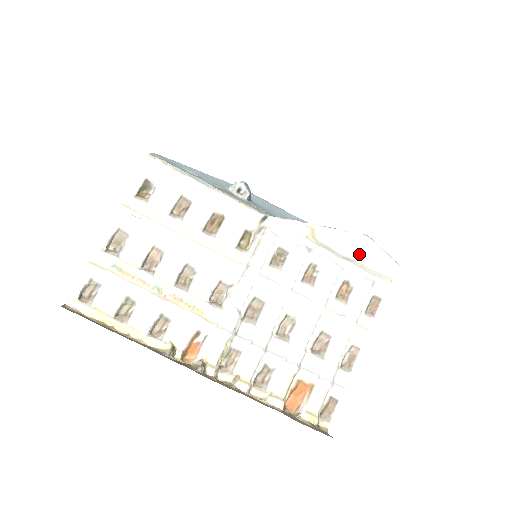
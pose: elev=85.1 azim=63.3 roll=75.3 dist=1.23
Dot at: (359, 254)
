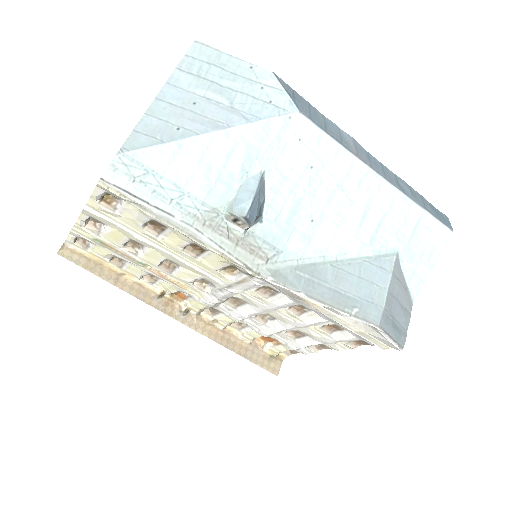
Dot at: (362, 324)
